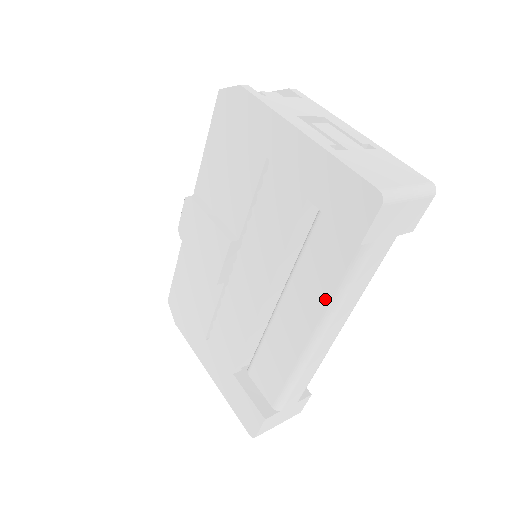
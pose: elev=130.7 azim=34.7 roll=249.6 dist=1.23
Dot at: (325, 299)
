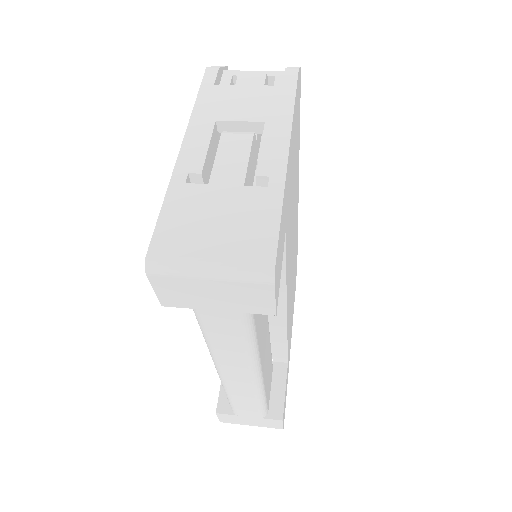
Dot at: occluded
